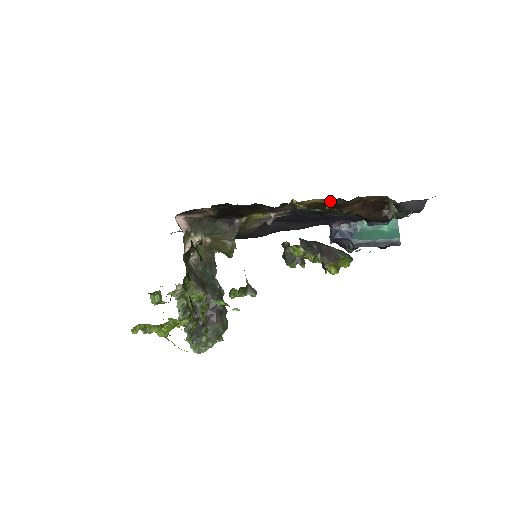
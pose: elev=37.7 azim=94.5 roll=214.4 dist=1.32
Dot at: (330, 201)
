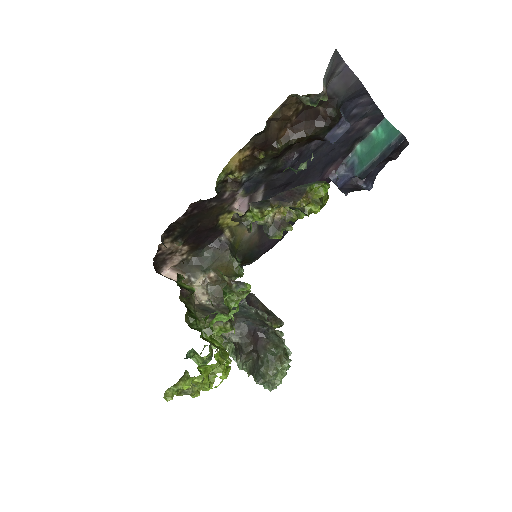
Dot at: (251, 147)
